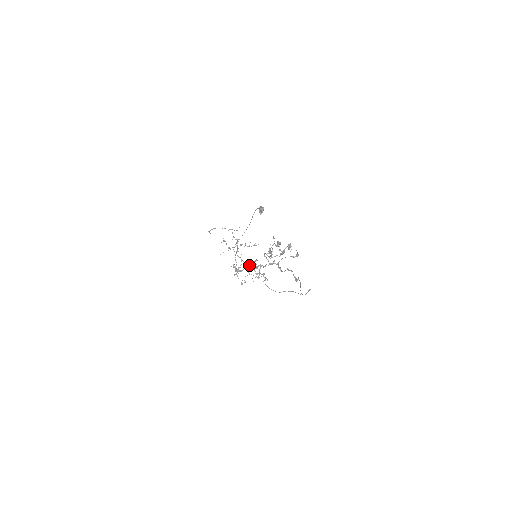
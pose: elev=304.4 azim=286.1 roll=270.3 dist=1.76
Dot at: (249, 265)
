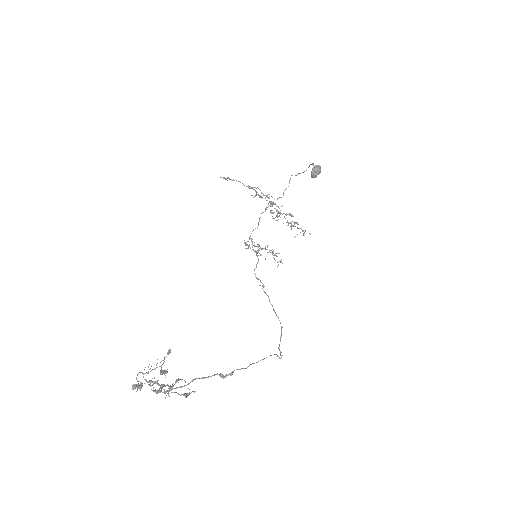
Dot at: (255, 251)
